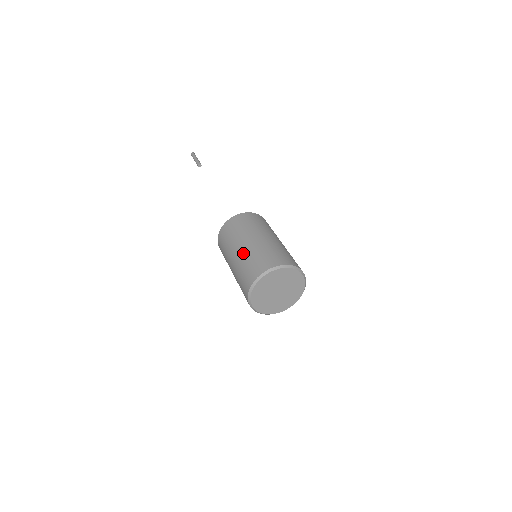
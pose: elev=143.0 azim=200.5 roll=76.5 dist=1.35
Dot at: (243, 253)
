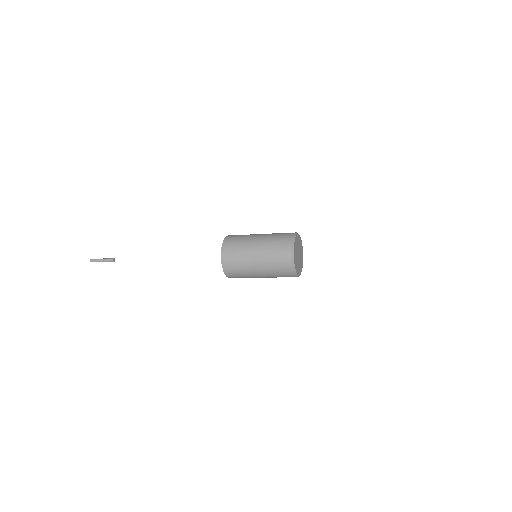
Dot at: occluded
